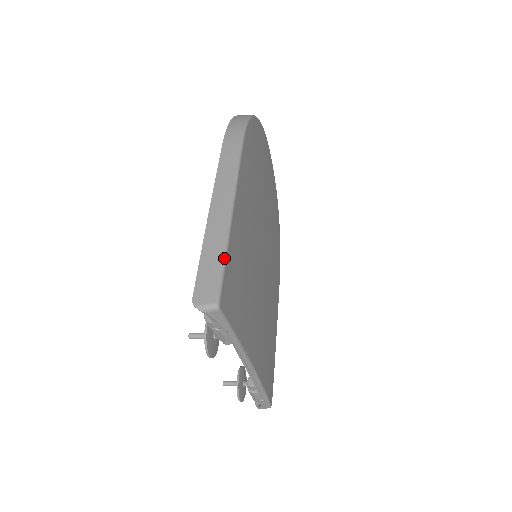
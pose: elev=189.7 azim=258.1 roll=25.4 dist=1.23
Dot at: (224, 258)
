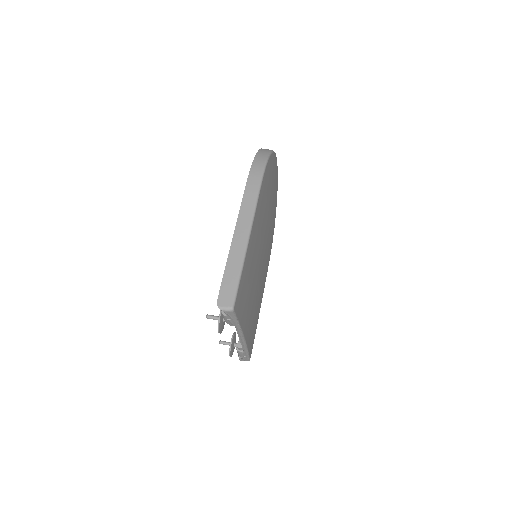
Dot at: (240, 276)
